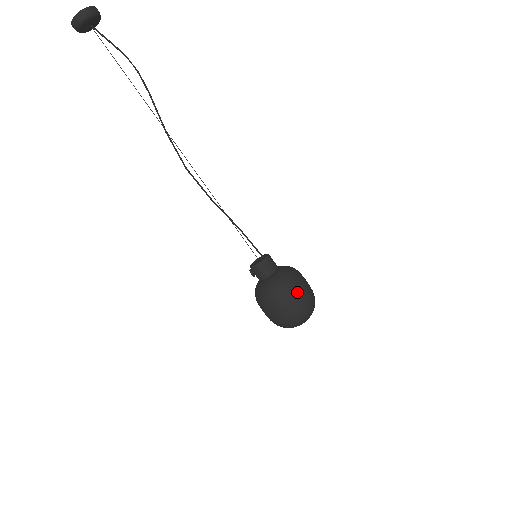
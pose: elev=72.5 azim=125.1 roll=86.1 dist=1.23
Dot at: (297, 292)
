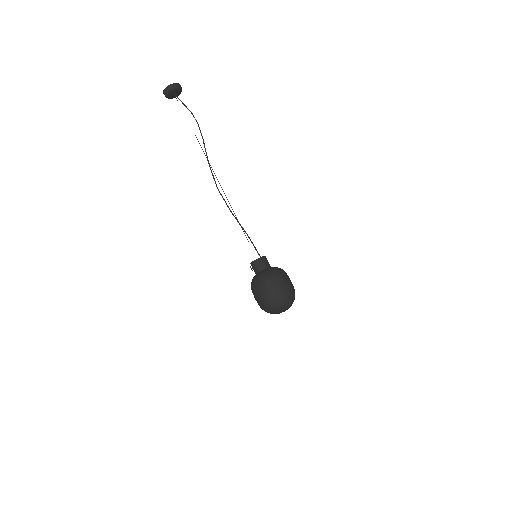
Dot at: (282, 282)
